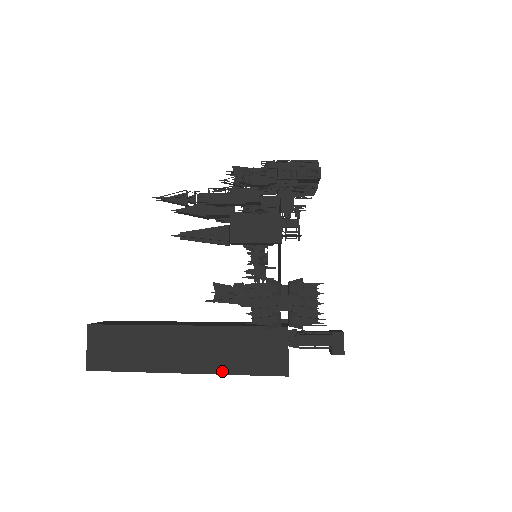
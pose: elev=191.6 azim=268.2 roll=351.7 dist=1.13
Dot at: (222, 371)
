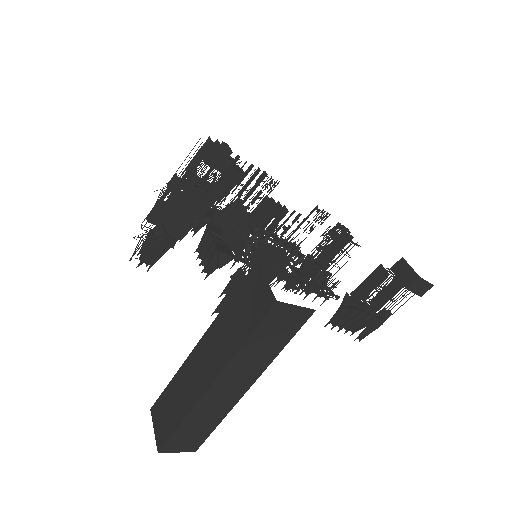
Dot at: (232, 353)
